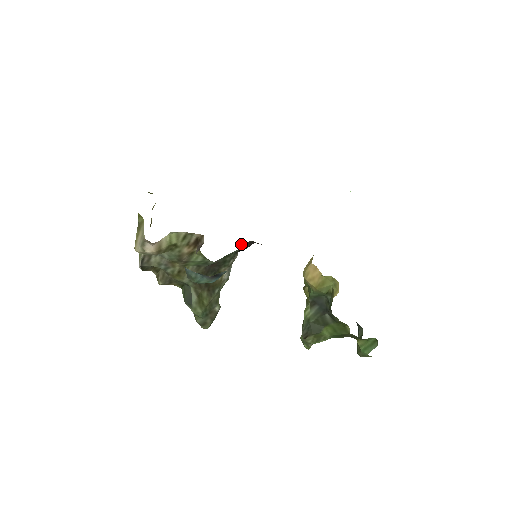
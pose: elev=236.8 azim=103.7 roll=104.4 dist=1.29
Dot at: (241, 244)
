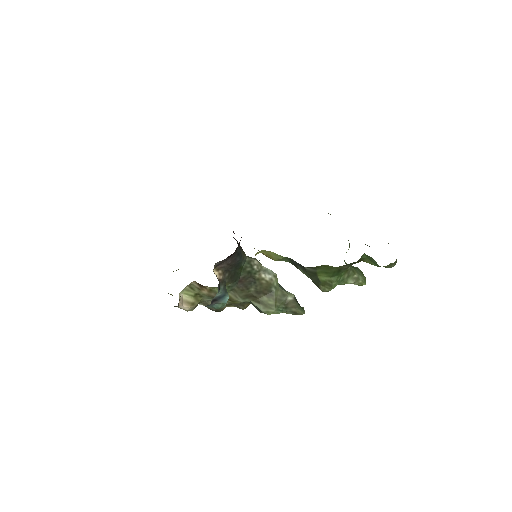
Dot at: (218, 267)
